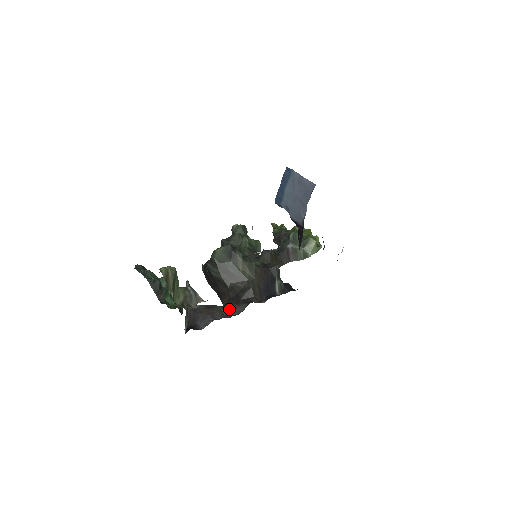
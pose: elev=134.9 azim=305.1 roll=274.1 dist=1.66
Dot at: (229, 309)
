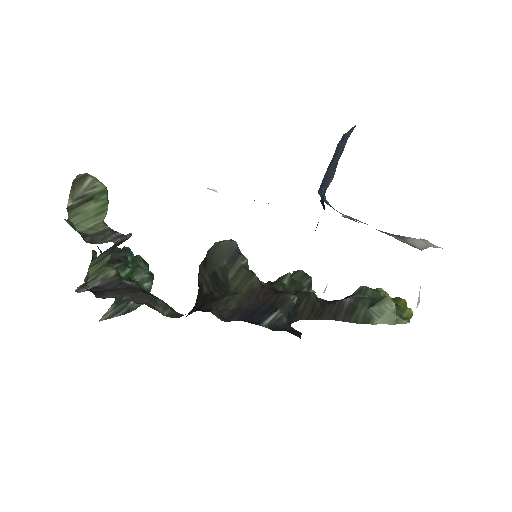
Dot at: (175, 313)
